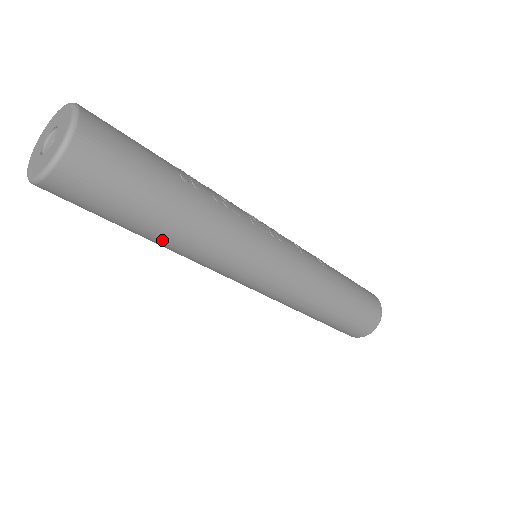
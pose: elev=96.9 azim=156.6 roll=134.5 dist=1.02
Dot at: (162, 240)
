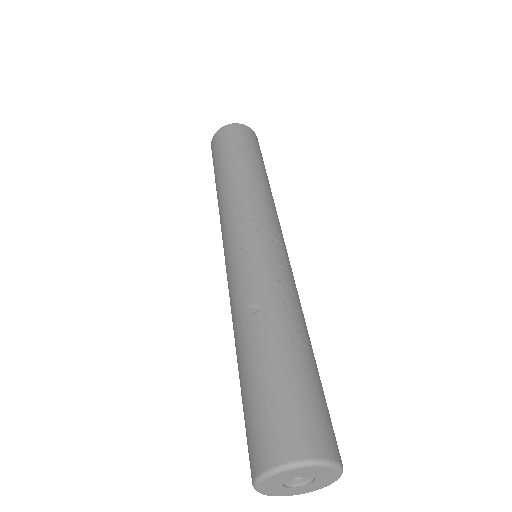
Dot at: occluded
